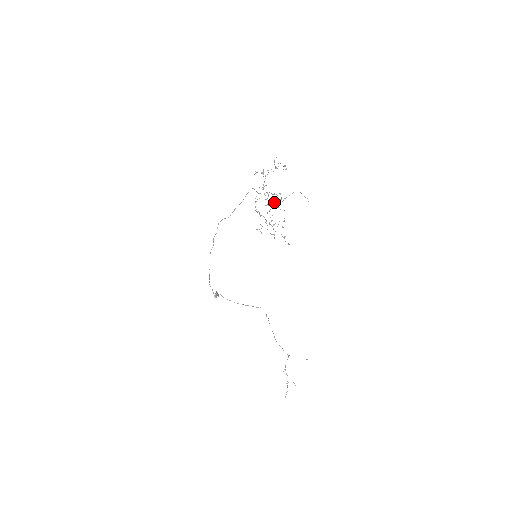
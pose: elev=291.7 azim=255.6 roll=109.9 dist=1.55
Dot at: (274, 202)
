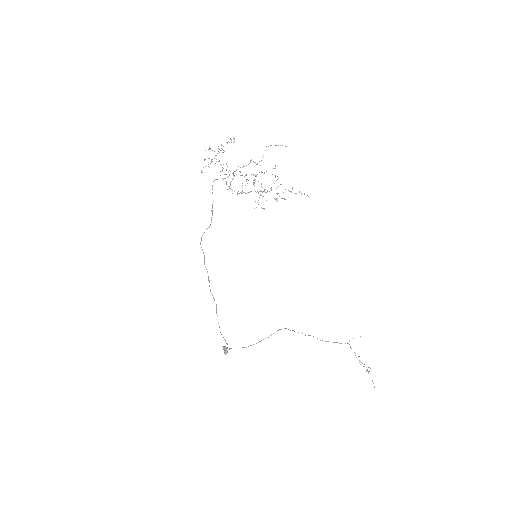
Dot at: occluded
